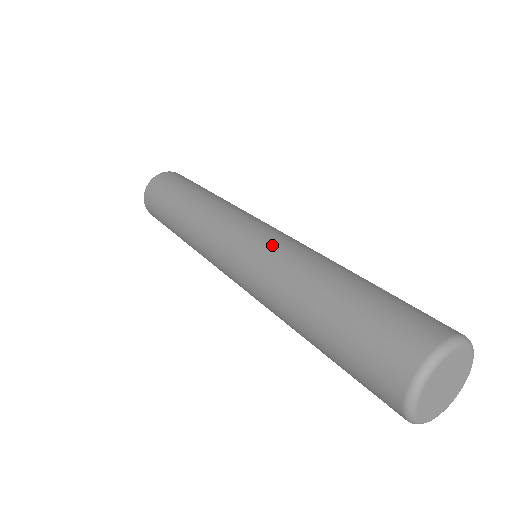
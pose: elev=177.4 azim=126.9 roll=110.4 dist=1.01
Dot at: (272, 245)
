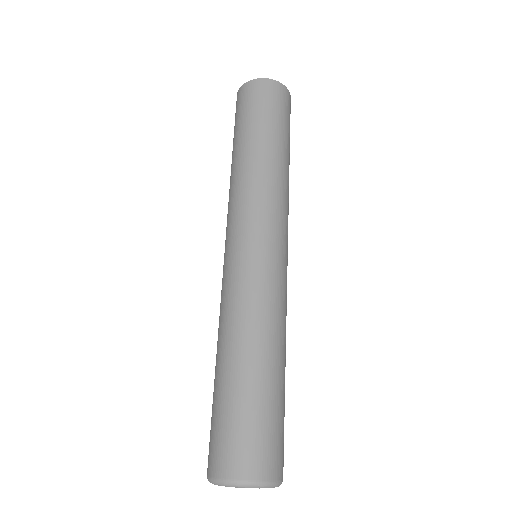
Dot at: (234, 284)
